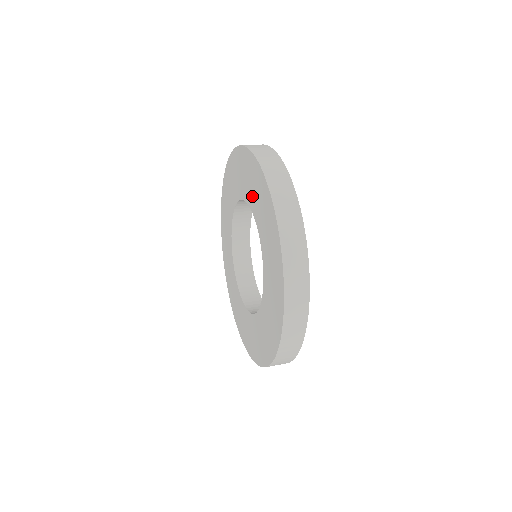
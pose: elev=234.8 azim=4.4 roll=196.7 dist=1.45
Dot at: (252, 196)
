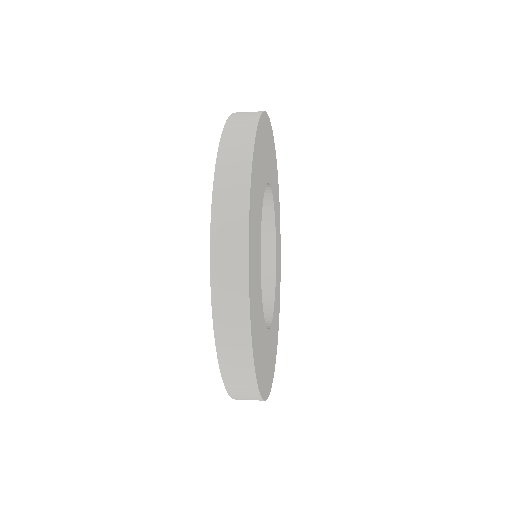
Dot at: occluded
